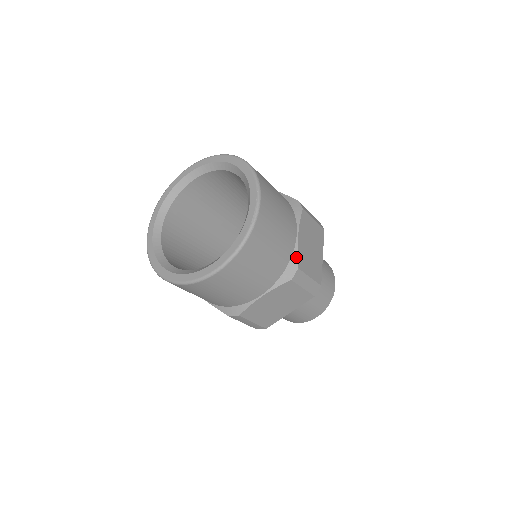
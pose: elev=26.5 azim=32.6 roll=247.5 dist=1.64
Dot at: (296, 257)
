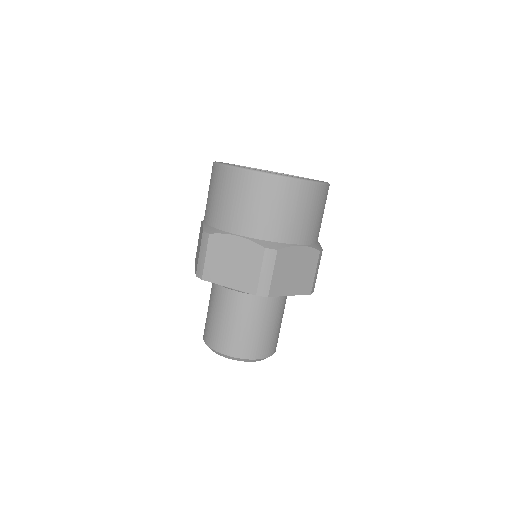
Dot at: (285, 246)
